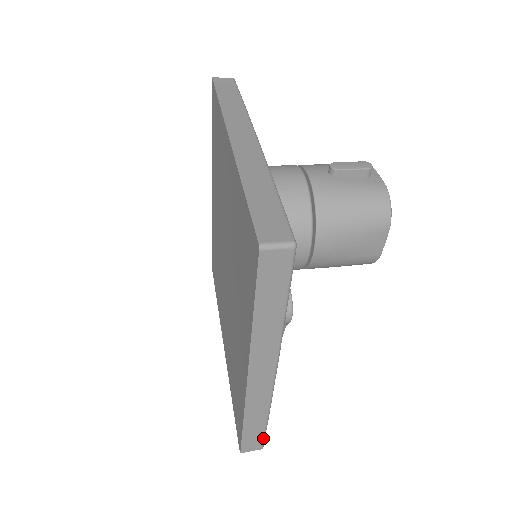
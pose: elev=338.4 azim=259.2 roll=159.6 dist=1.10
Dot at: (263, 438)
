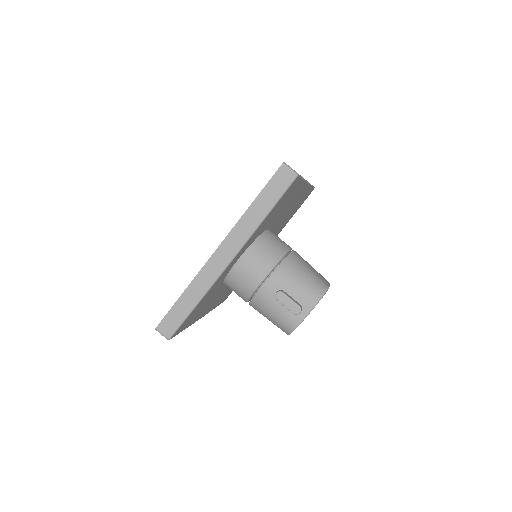
Dot at: occluded
